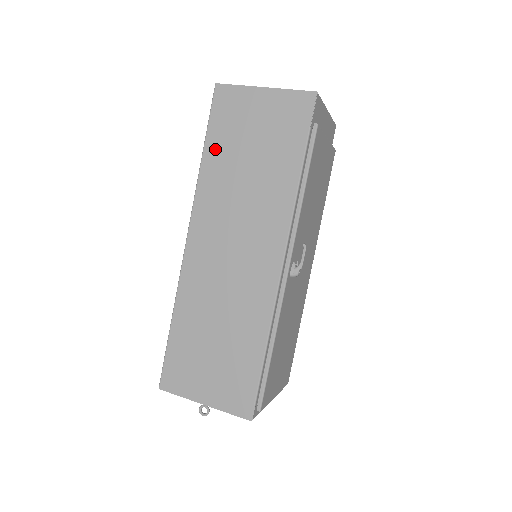
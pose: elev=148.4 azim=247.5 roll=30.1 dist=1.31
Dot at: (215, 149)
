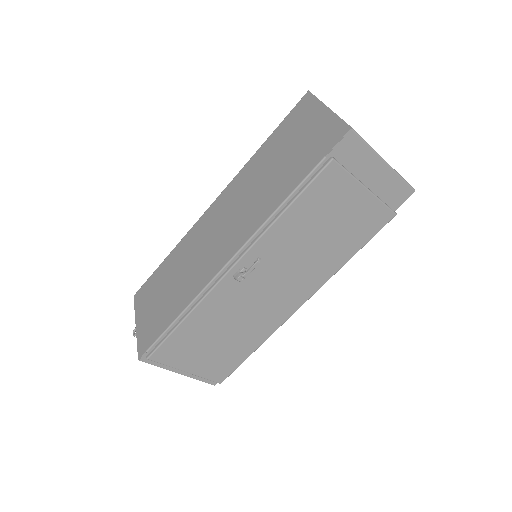
Dot at: (270, 144)
